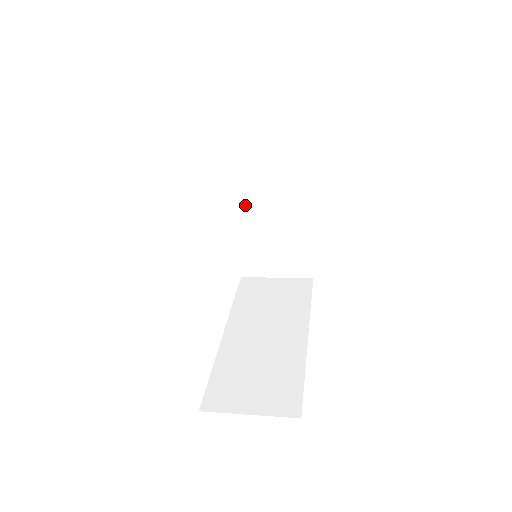
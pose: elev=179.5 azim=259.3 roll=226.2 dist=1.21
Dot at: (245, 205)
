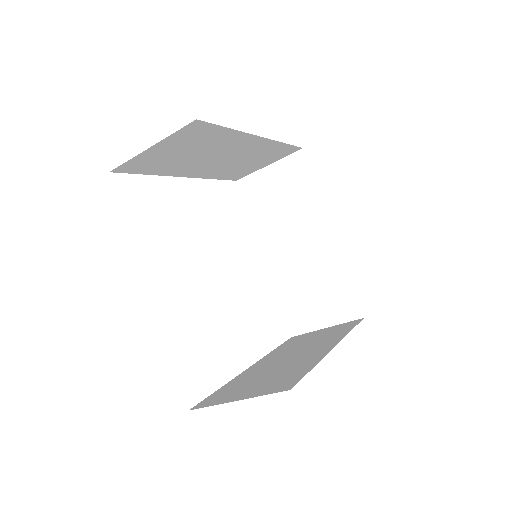
Dot at: (275, 251)
